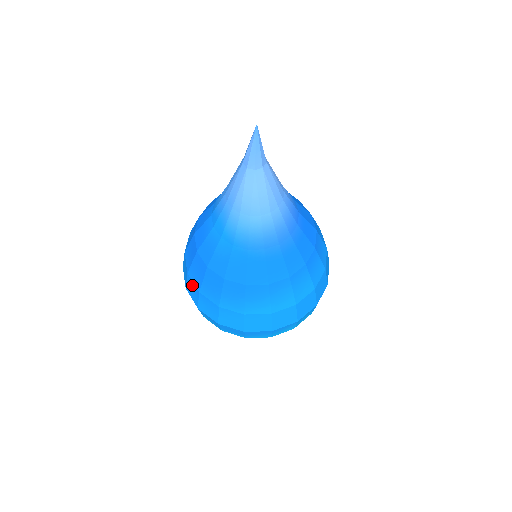
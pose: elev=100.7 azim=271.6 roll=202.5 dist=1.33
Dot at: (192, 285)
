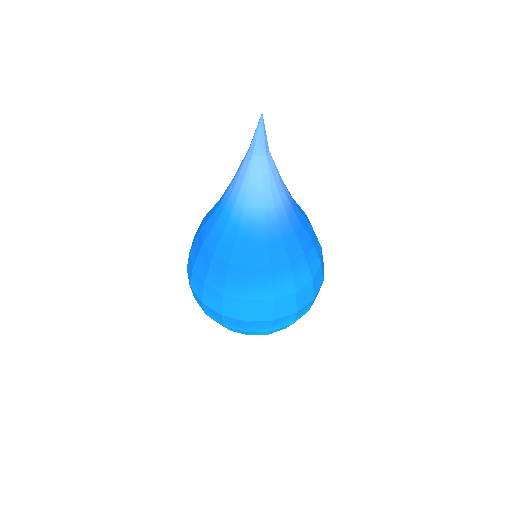
Dot at: (197, 278)
